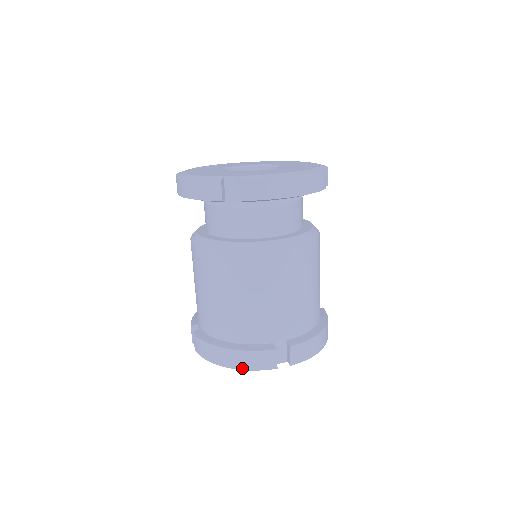
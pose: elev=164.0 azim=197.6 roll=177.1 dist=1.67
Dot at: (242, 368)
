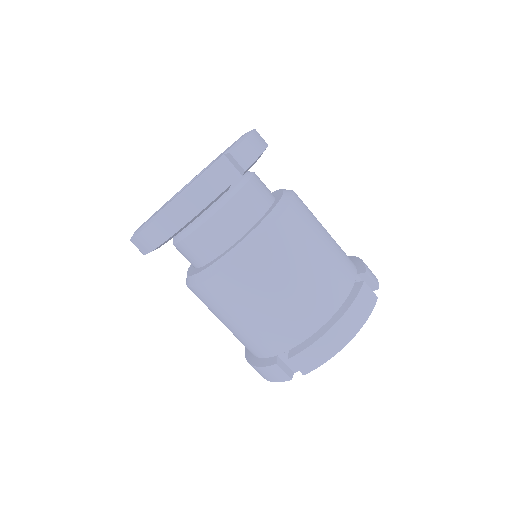
Dot at: (268, 380)
